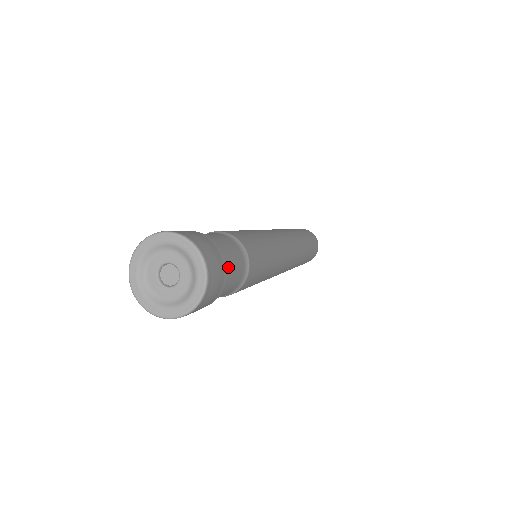
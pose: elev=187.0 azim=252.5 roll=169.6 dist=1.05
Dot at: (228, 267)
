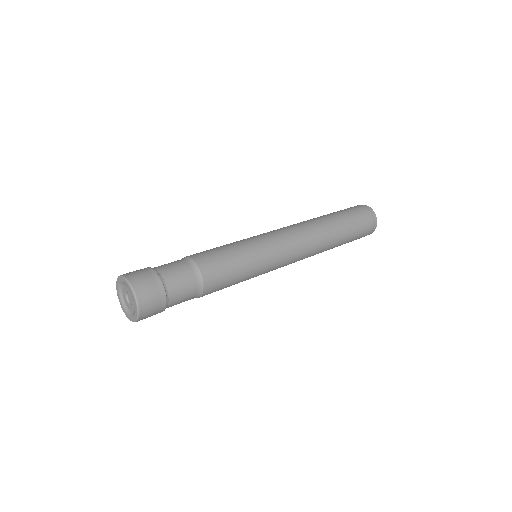
Dot at: (168, 283)
